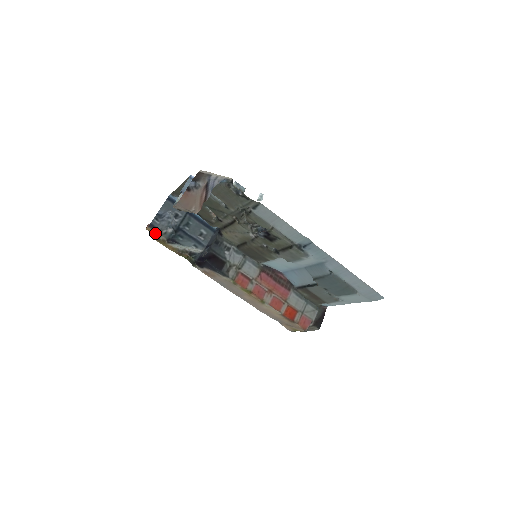
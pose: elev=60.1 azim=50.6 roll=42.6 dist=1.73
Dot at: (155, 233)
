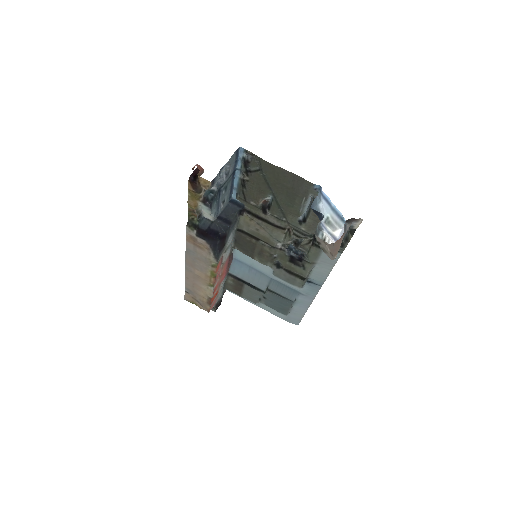
Dot at: (206, 188)
